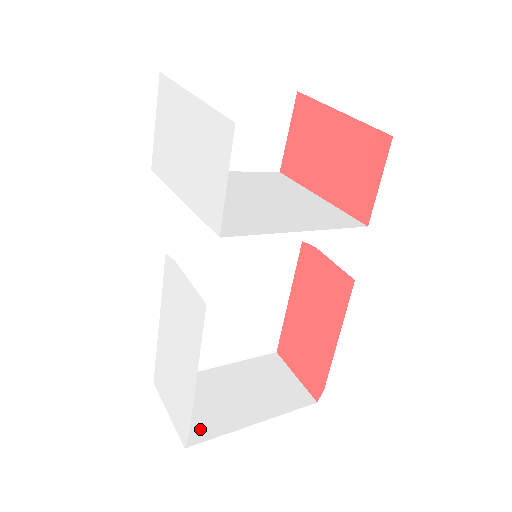
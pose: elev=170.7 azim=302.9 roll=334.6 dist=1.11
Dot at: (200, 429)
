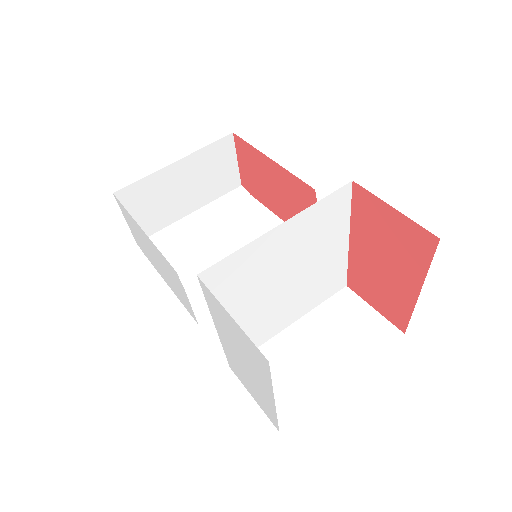
Dot at: (149, 227)
